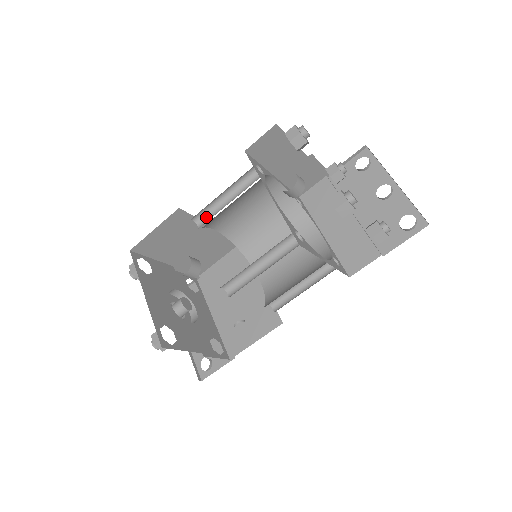
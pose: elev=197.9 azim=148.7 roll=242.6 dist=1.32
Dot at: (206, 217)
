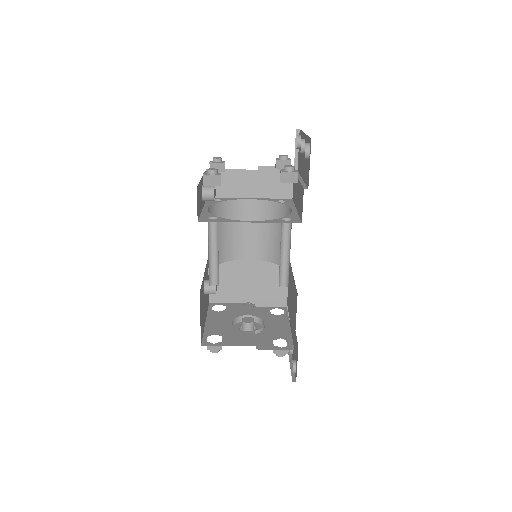
Dot at: occluded
